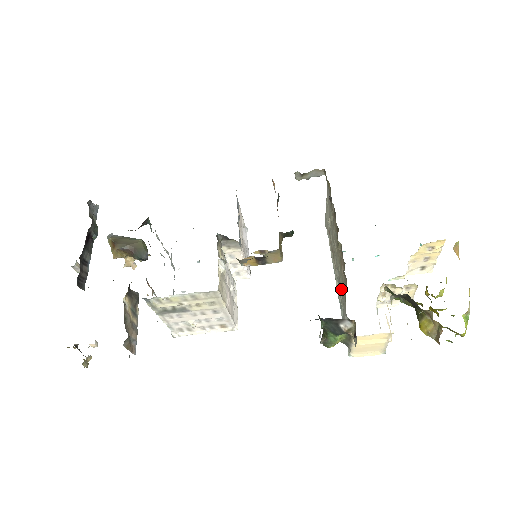
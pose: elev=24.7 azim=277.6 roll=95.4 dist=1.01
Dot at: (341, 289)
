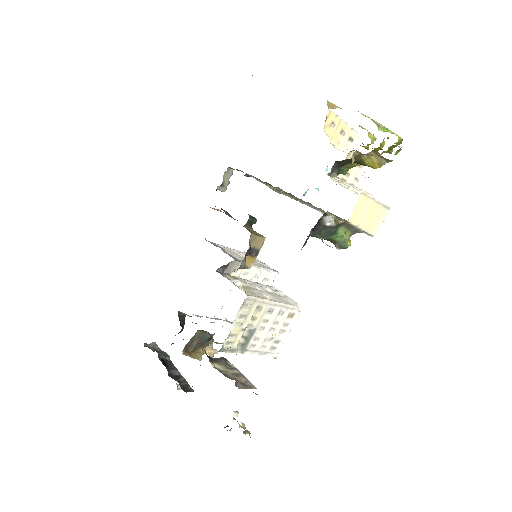
Dot at: occluded
